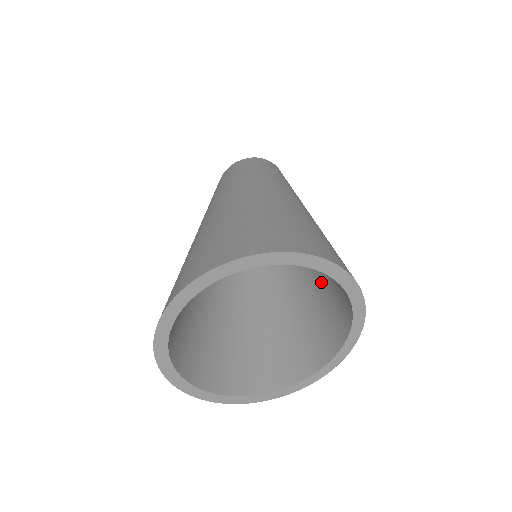
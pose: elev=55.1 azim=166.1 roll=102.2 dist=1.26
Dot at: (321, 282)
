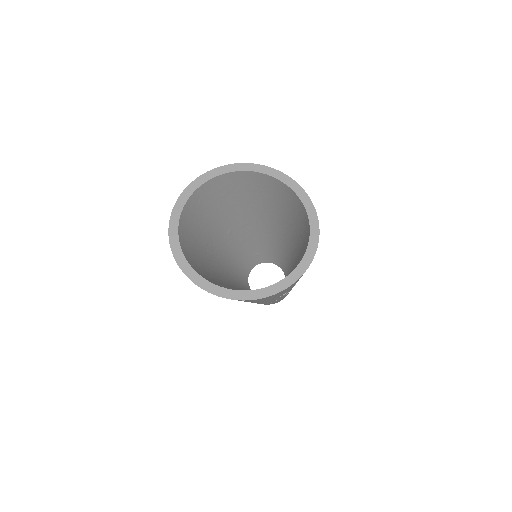
Dot at: (292, 222)
